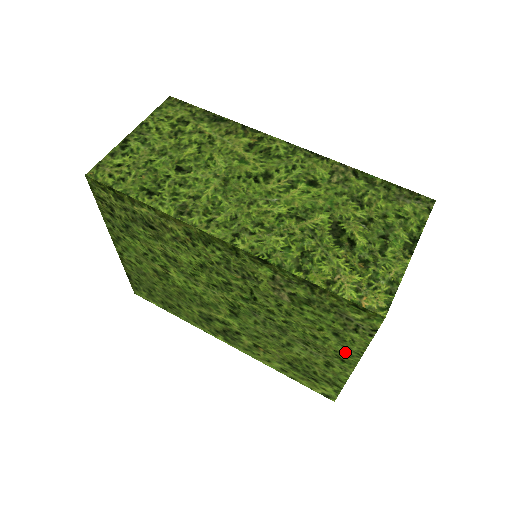
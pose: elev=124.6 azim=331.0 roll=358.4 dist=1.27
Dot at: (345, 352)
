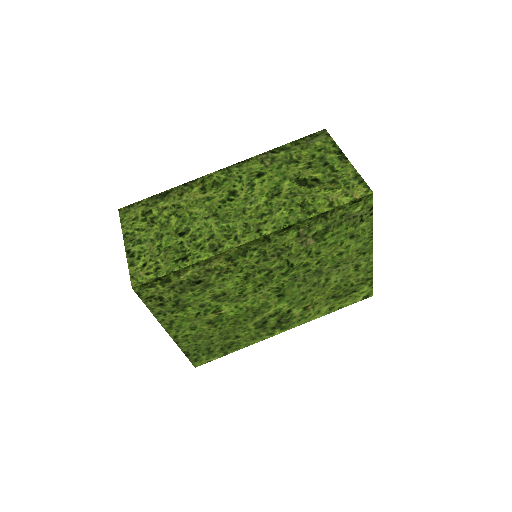
Dot at: (363, 245)
